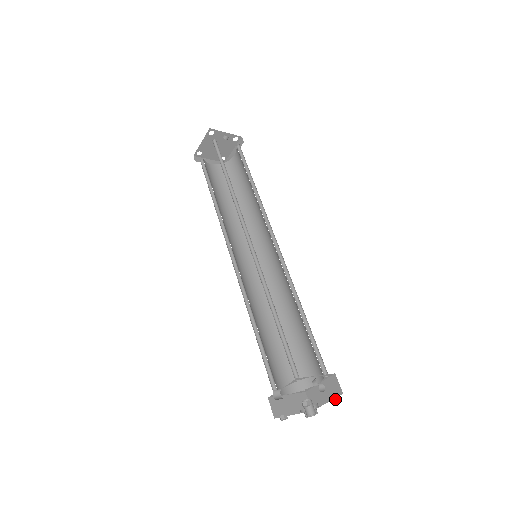
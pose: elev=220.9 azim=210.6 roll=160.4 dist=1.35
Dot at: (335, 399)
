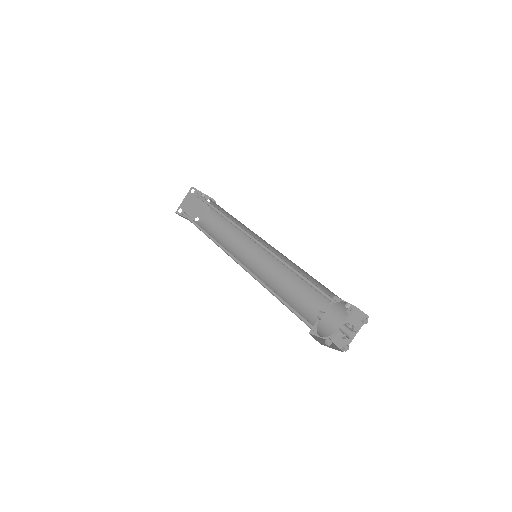
Dot at: (365, 319)
